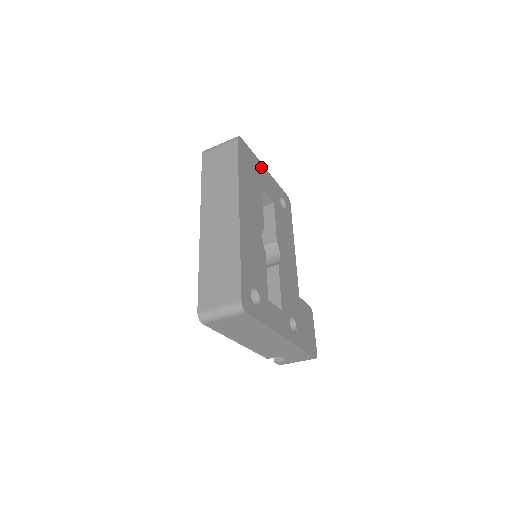
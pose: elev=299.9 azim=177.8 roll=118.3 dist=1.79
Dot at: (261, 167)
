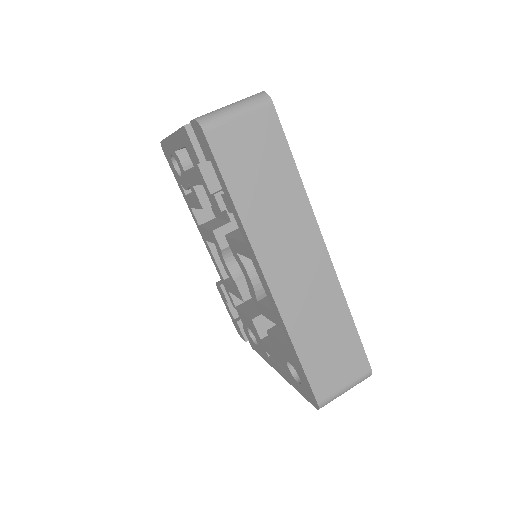
Dot at: occluded
